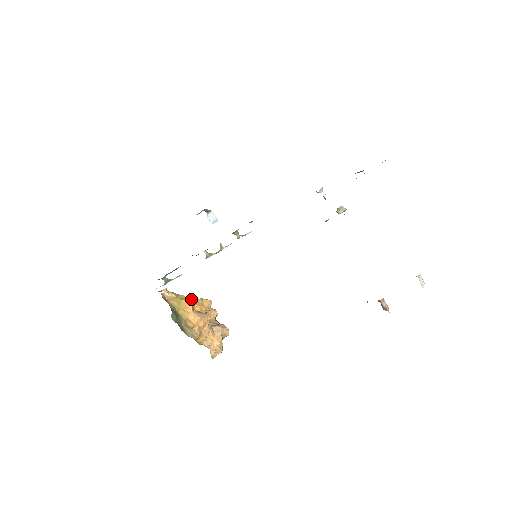
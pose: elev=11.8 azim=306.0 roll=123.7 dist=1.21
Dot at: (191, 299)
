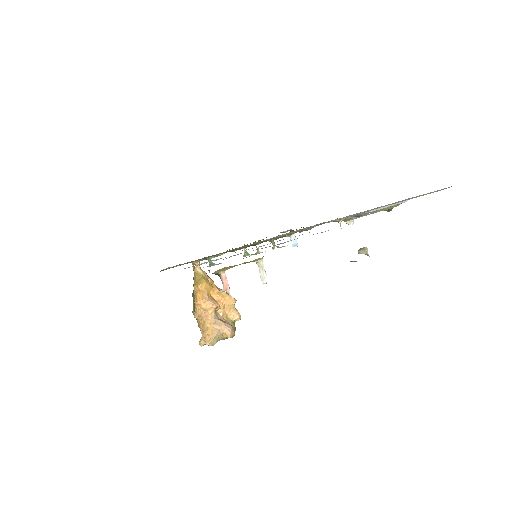
Dot at: (219, 288)
